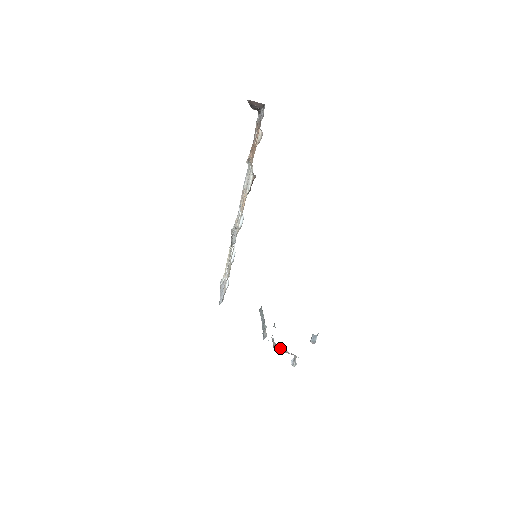
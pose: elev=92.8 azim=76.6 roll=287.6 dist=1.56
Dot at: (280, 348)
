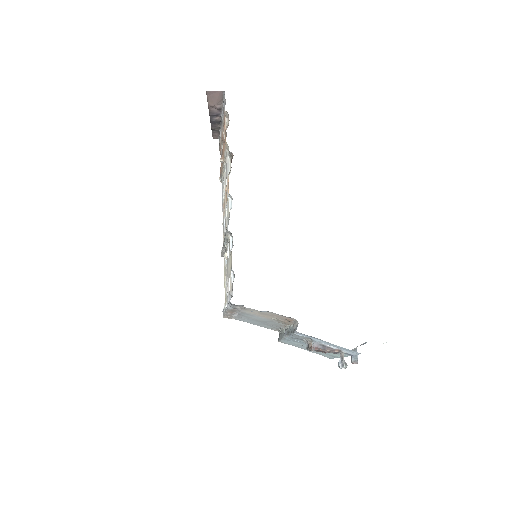
Dot at: (319, 344)
